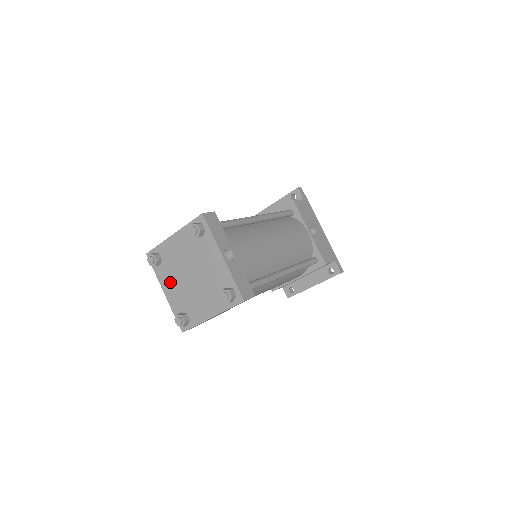
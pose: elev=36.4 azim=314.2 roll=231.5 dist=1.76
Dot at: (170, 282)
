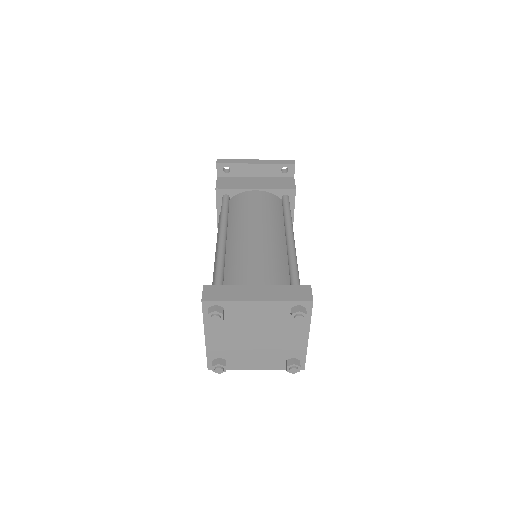
Dot at: (222, 333)
